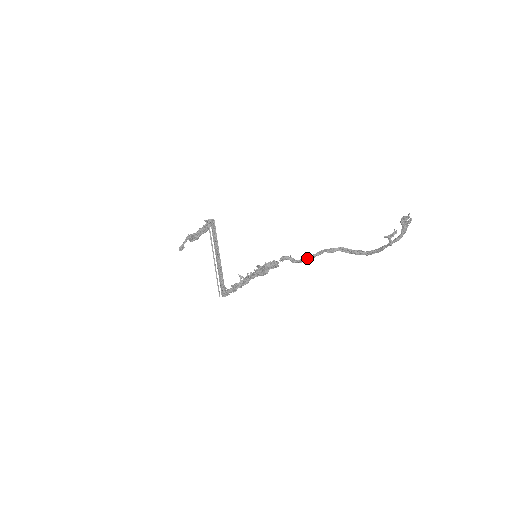
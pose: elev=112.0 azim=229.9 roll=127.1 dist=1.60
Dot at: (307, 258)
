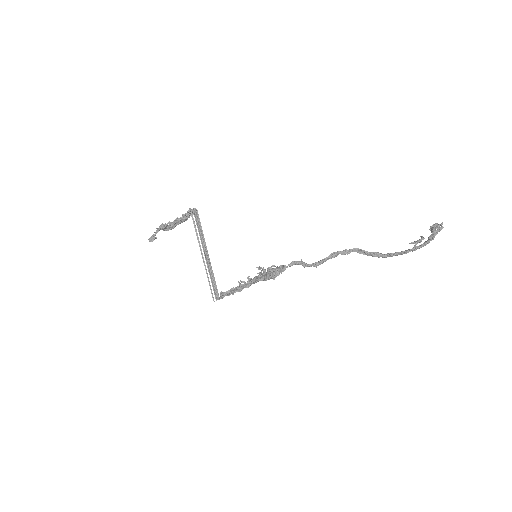
Dot at: (320, 262)
